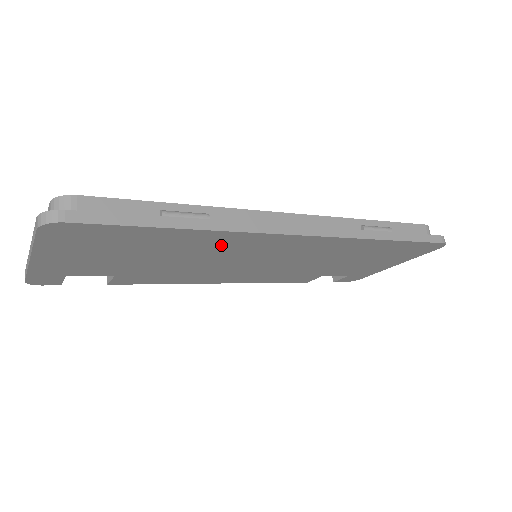
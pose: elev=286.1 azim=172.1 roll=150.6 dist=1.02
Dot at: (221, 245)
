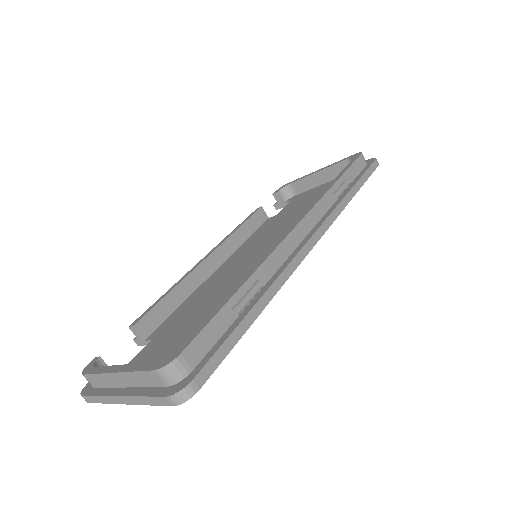
Dot at: occluded
